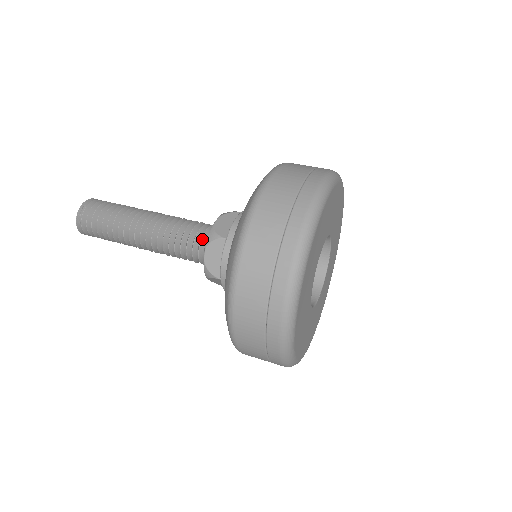
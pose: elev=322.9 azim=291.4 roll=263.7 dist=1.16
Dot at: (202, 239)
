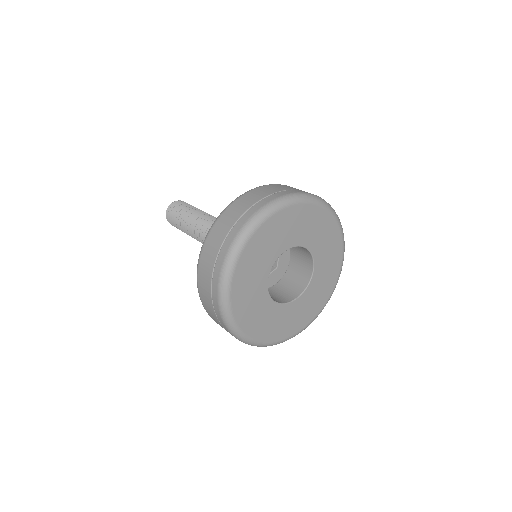
Dot at: occluded
